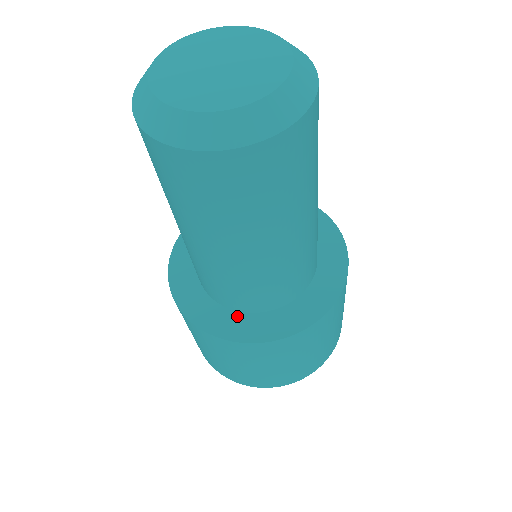
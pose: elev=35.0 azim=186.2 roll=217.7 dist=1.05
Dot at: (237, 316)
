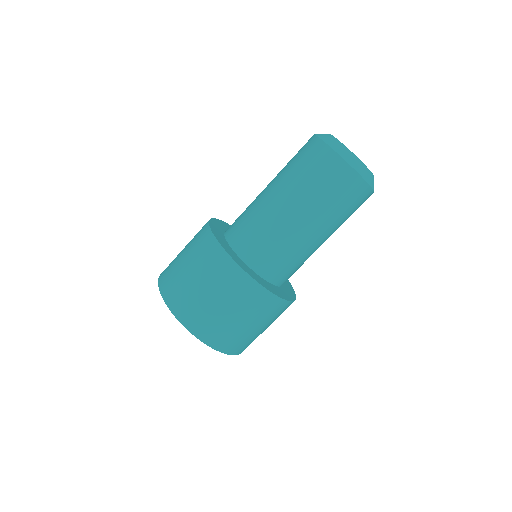
Dot at: (229, 246)
